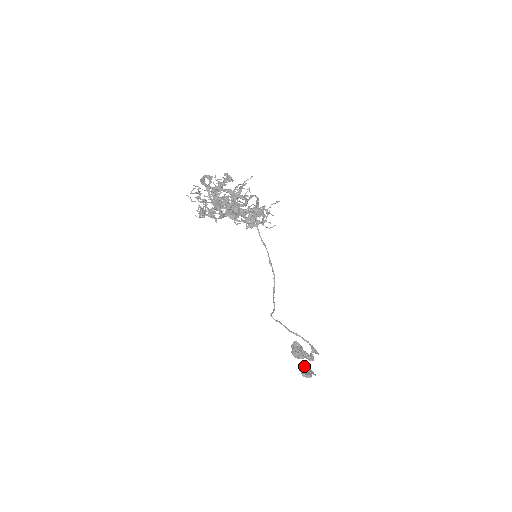
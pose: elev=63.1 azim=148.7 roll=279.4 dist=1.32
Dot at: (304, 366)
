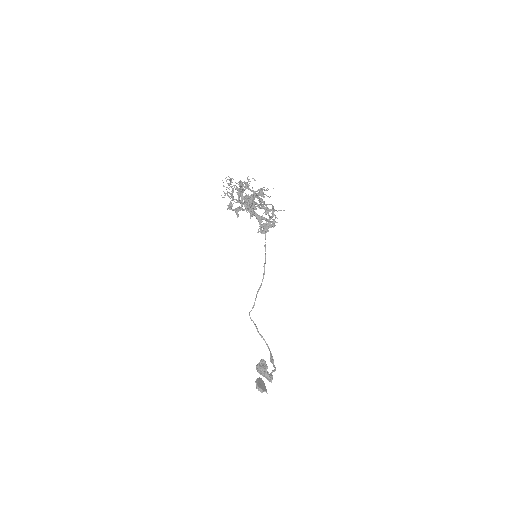
Dot at: (261, 381)
